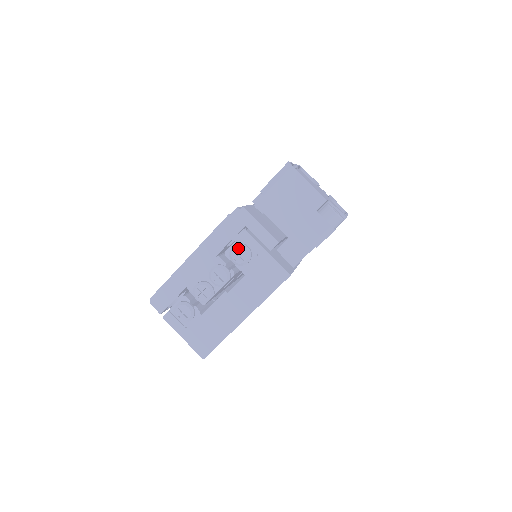
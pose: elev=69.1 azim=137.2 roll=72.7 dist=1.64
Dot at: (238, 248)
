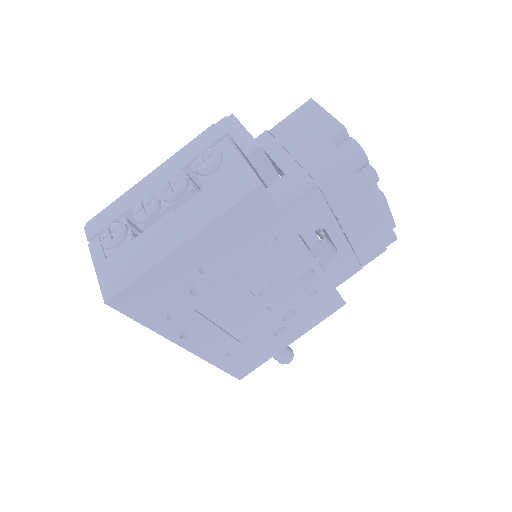
Dot at: (207, 151)
